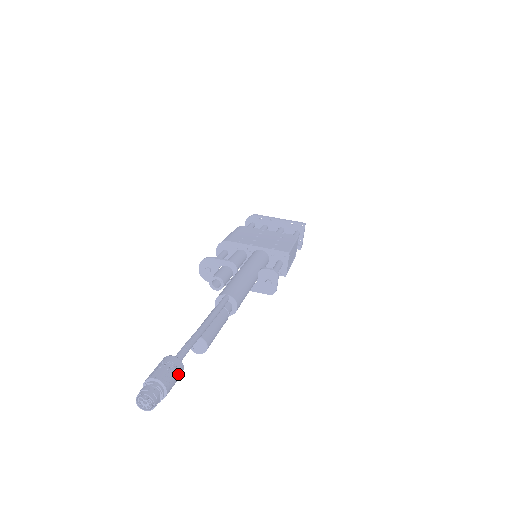
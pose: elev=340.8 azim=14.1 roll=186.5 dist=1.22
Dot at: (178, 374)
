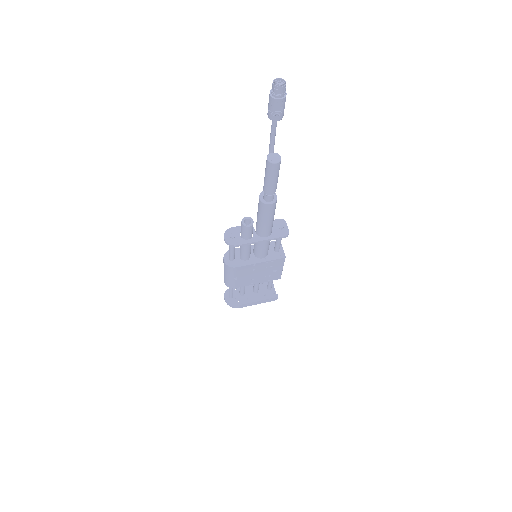
Dot at: occluded
